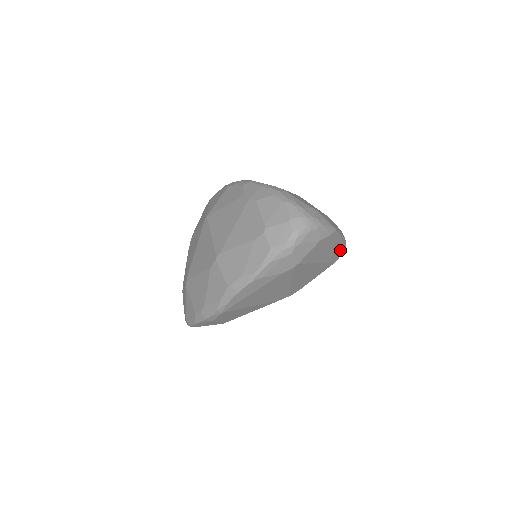
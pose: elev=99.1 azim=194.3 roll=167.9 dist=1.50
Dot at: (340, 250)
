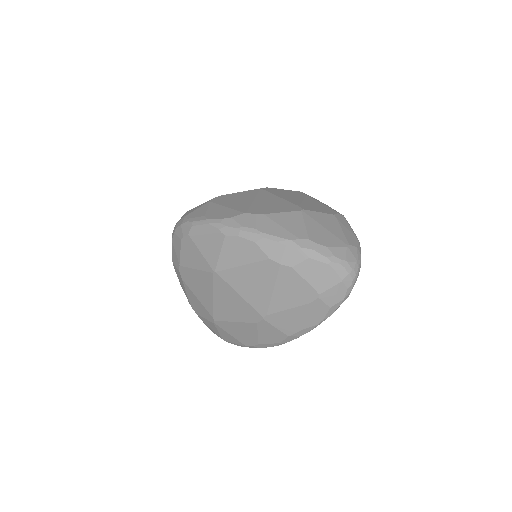
Dot at: occluded
